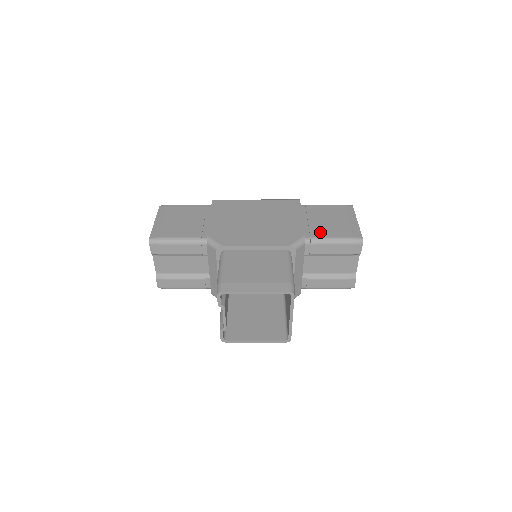
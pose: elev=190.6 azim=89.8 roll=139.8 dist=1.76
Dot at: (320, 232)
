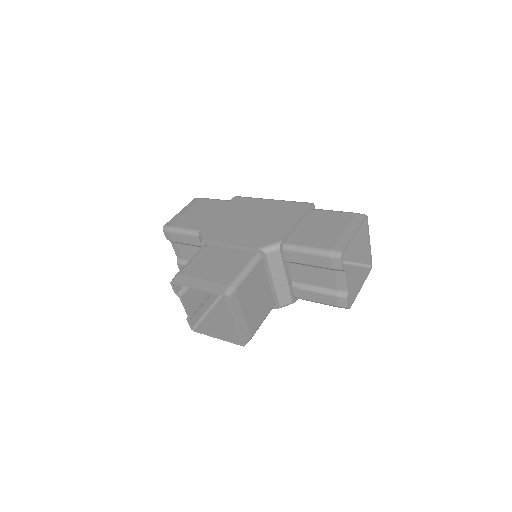
Dot at: (303, 239)
